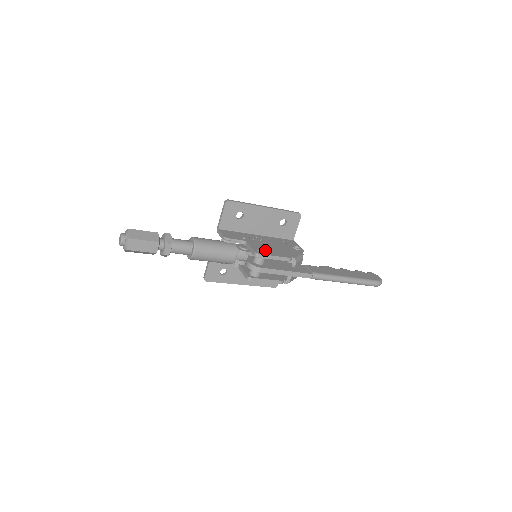
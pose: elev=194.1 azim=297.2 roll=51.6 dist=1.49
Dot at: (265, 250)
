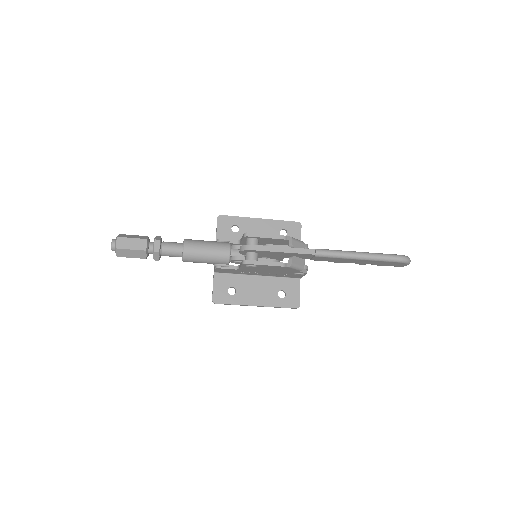
Dot at: occluded
